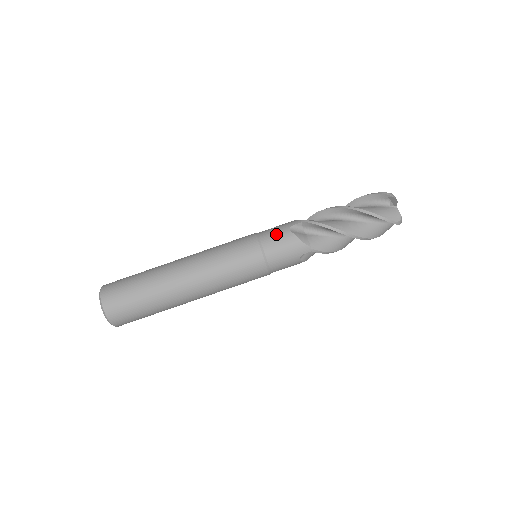
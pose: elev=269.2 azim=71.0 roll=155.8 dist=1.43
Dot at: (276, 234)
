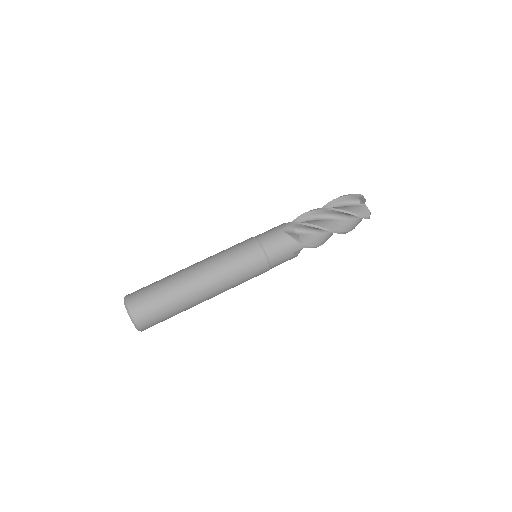
Dot at: (273, 236)
